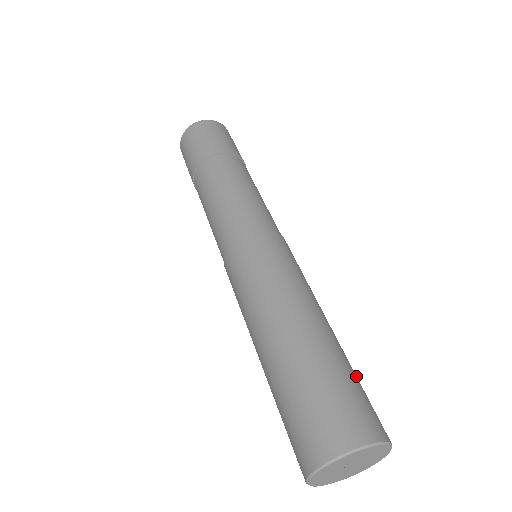
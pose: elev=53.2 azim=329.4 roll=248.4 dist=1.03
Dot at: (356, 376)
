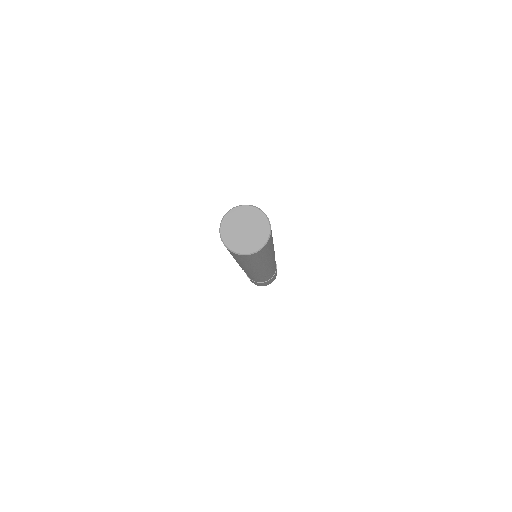
Dot at: occluded
